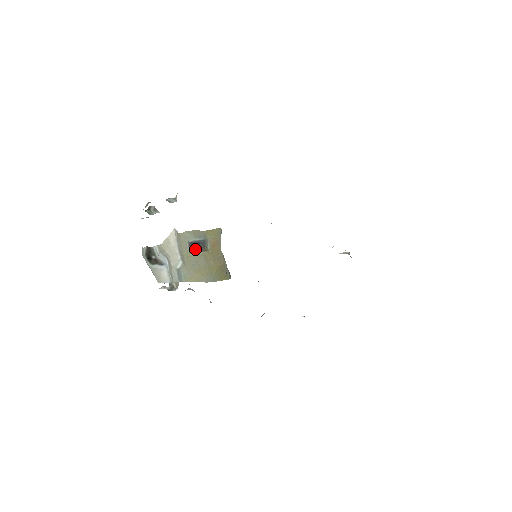
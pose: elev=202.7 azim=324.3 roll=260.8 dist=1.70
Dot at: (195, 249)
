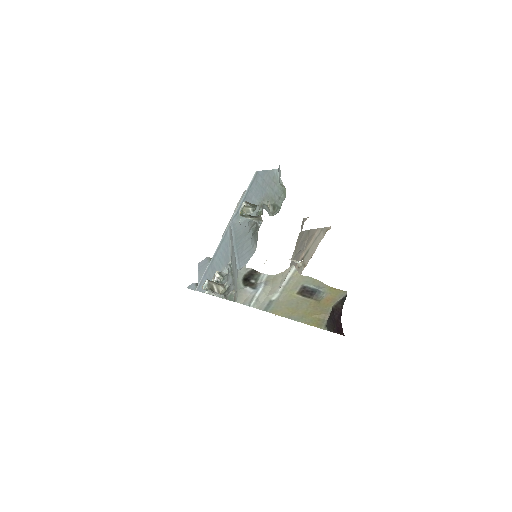
Dot at: (306, 294)
